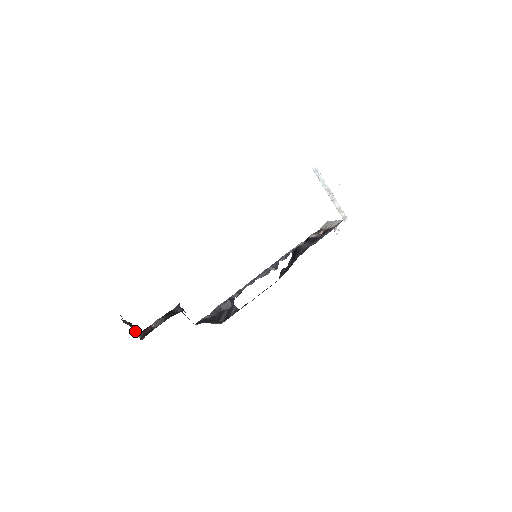
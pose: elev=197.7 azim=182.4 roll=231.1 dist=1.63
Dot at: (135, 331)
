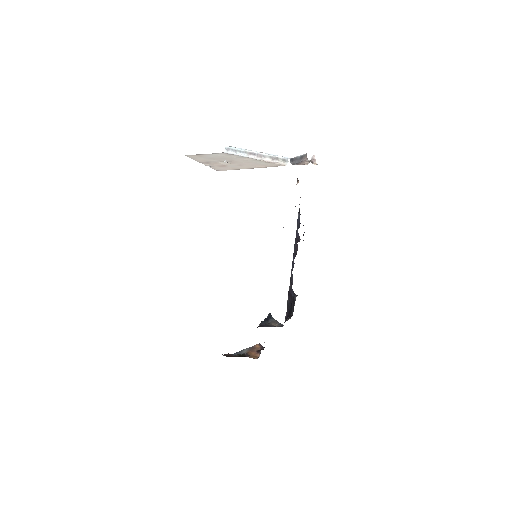
Dot at: (254, 353)
